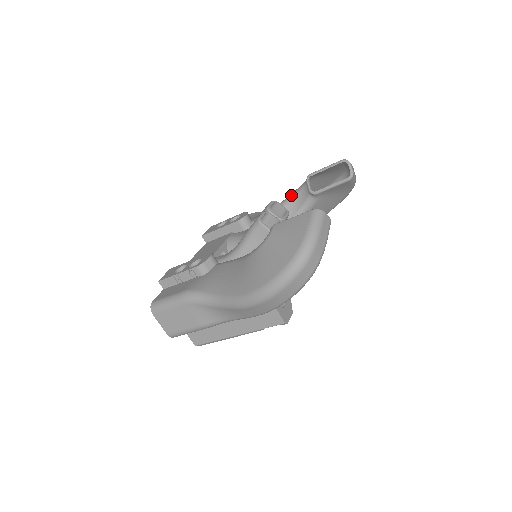
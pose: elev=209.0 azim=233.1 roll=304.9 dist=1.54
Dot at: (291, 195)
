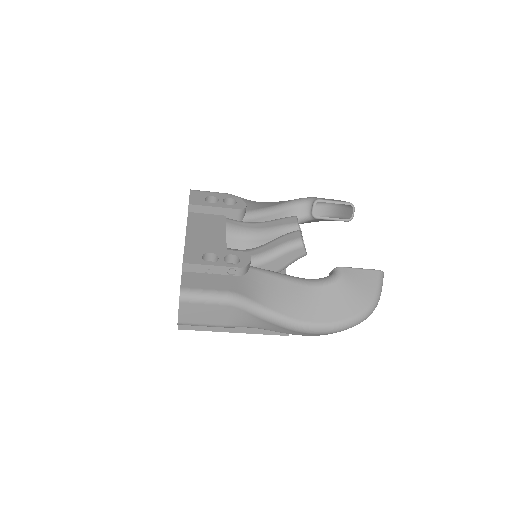
Dot at: (289, 204)
